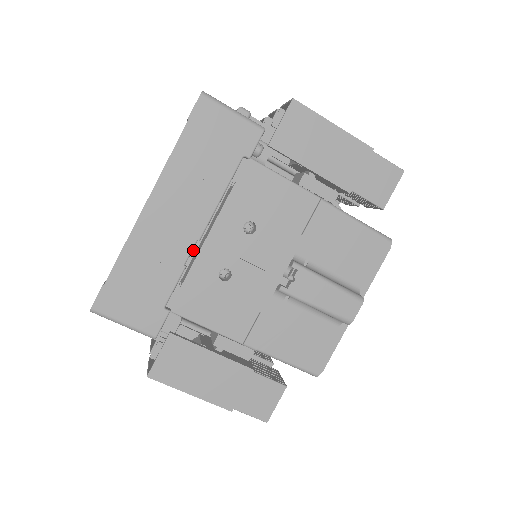
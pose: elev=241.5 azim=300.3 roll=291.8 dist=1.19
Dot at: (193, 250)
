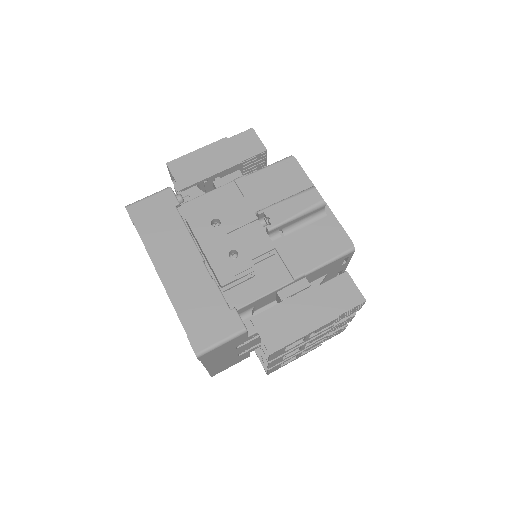
Dot at: (208, 270)
